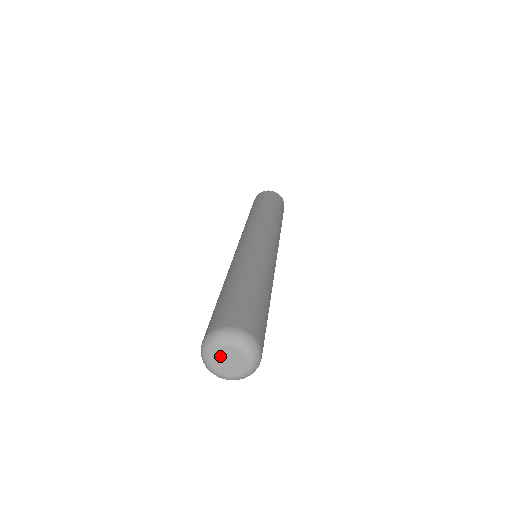
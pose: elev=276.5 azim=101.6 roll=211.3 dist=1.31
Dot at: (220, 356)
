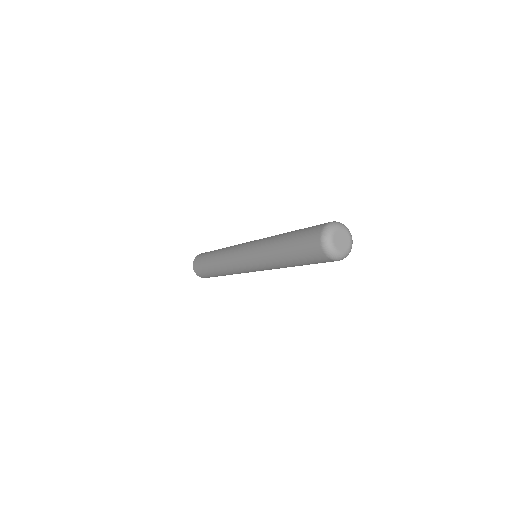
Dot at: (337, 240)
